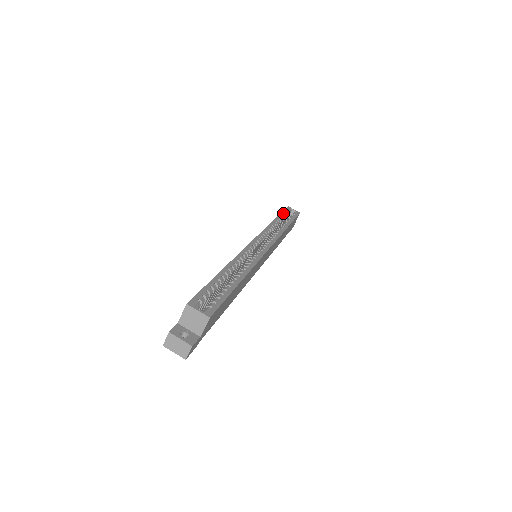
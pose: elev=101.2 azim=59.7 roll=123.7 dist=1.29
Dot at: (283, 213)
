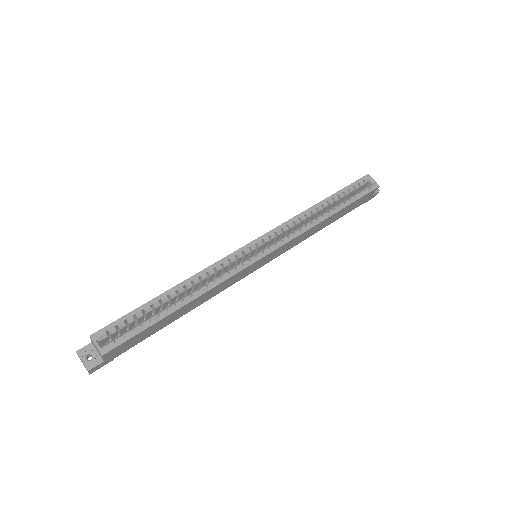
Dot at: (345, 189)
